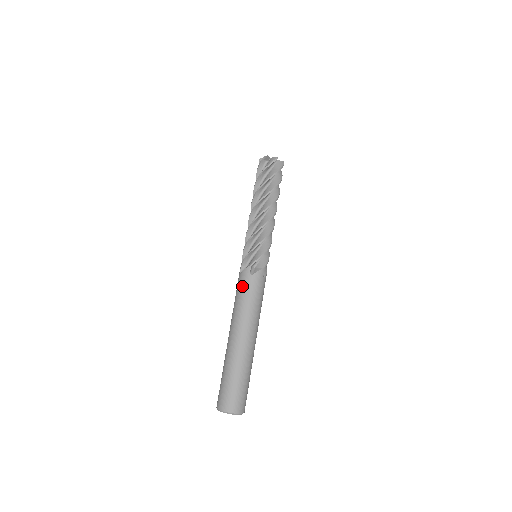
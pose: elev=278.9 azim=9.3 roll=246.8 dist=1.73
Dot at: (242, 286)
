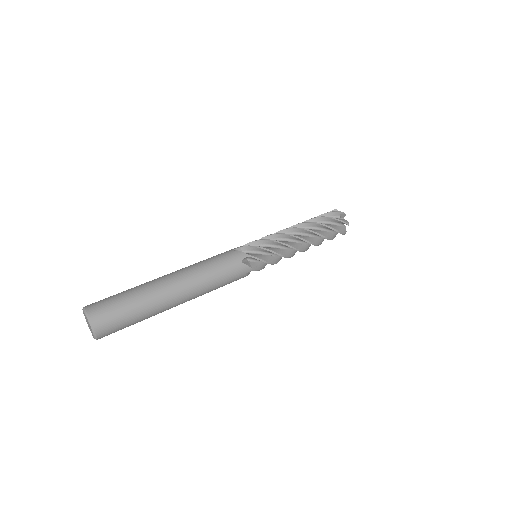
Dot at: (226, 259)
